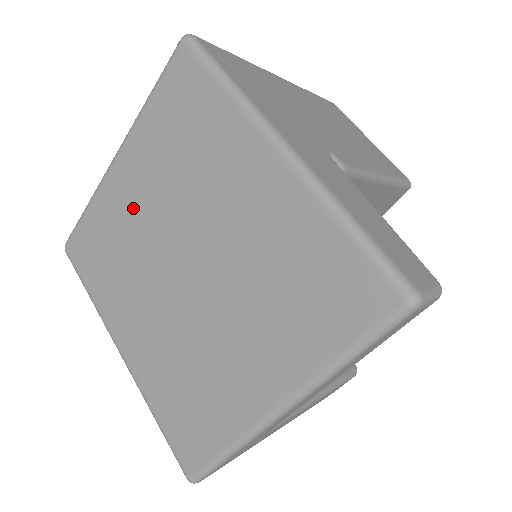
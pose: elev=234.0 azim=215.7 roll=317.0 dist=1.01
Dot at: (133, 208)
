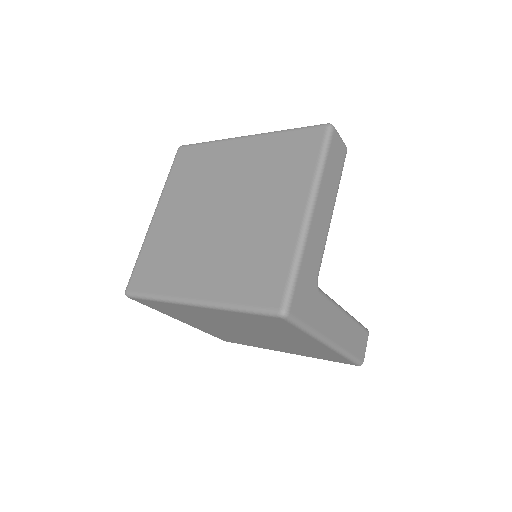
Dot at: (175, 223)
